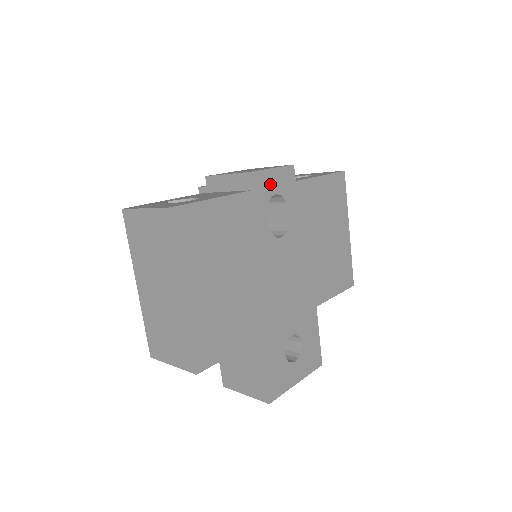
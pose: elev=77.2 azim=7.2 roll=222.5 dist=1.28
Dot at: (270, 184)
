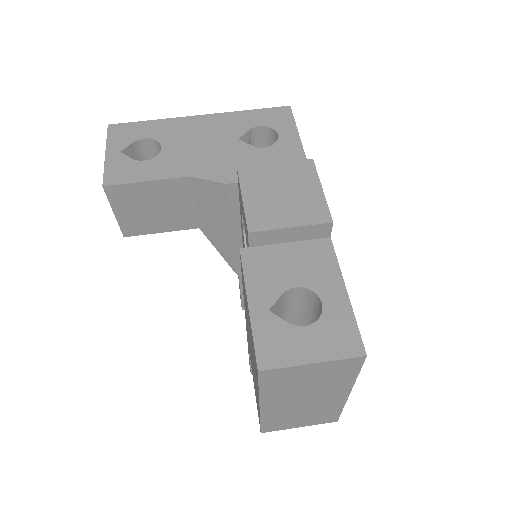
Dot at: occluded
